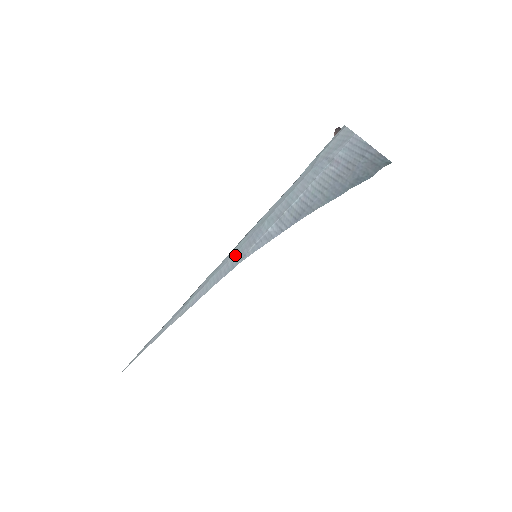
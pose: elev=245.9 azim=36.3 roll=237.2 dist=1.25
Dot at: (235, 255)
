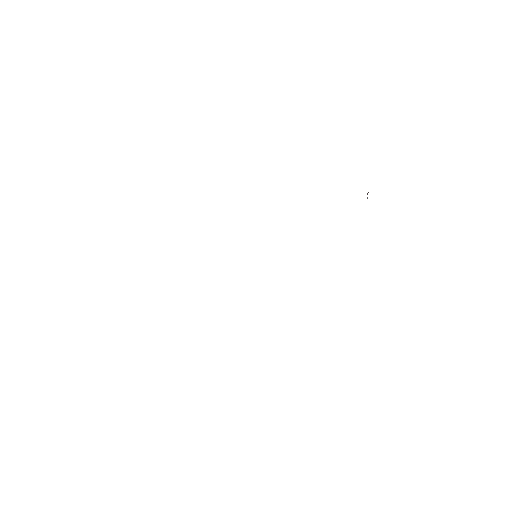
Dot at: occluded
